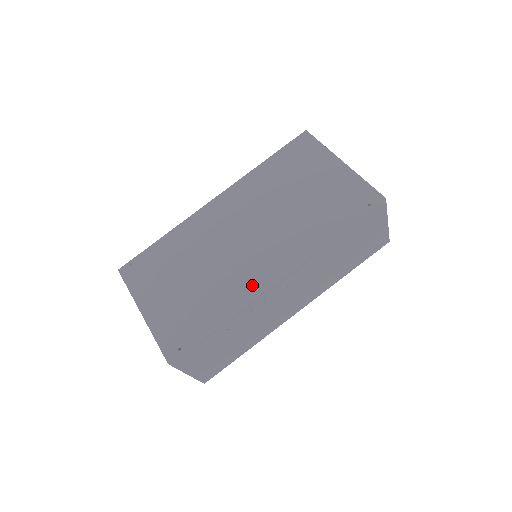
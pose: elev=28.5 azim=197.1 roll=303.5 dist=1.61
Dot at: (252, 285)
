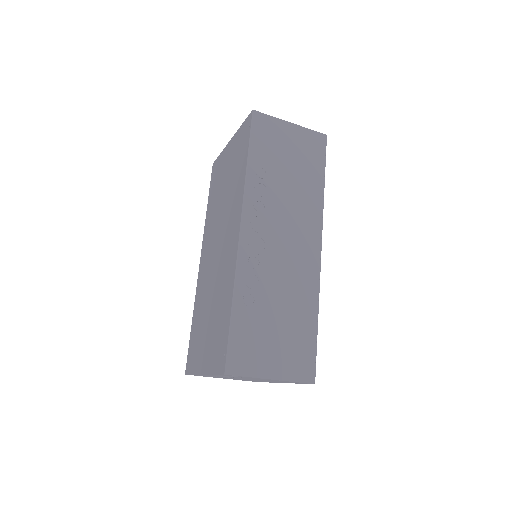
Dot at: (232, 257)
